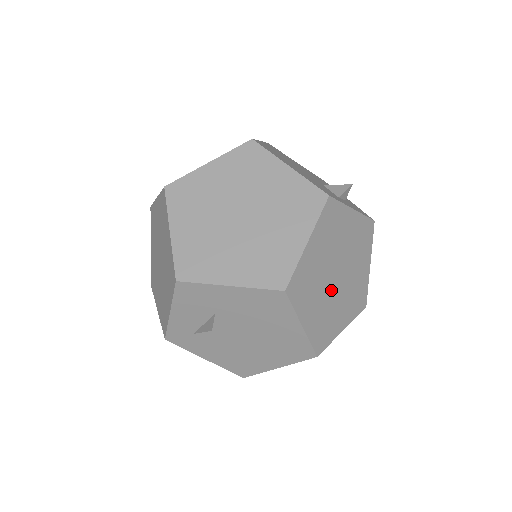
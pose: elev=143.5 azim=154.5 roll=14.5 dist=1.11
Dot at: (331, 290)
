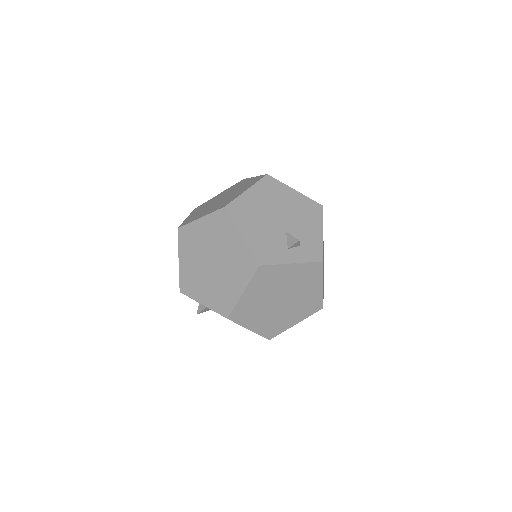
Dot at: (276, 308)
